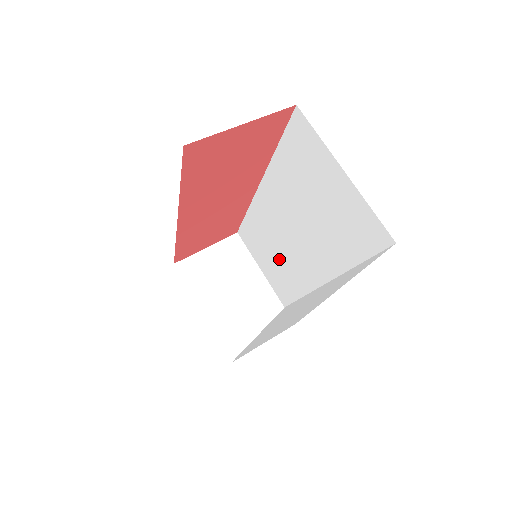
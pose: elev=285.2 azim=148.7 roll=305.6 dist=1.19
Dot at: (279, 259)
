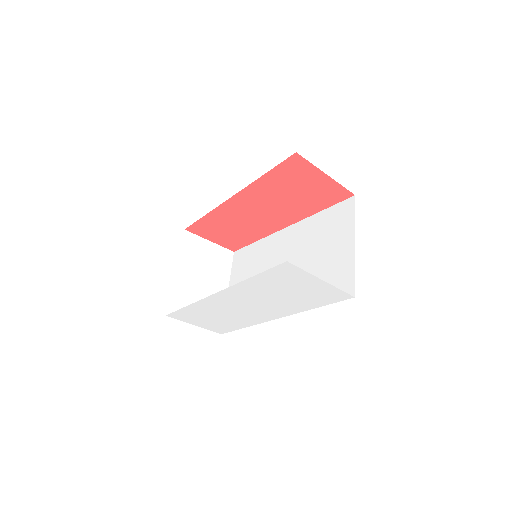
Dot at: occluded
